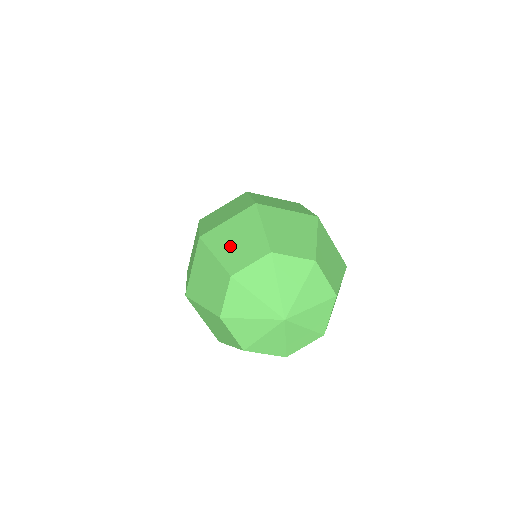
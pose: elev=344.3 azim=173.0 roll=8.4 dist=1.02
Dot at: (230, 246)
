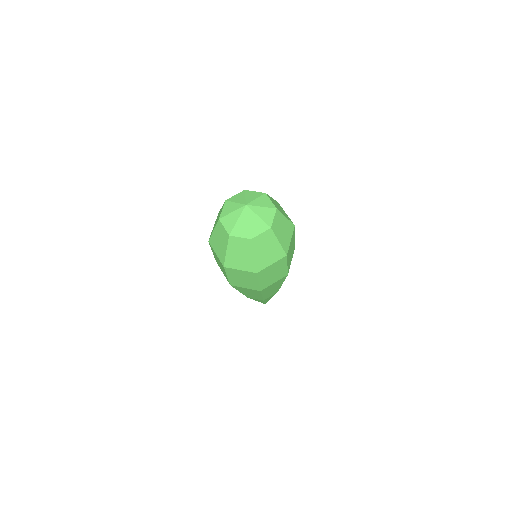
Dot at: (216, 222)
